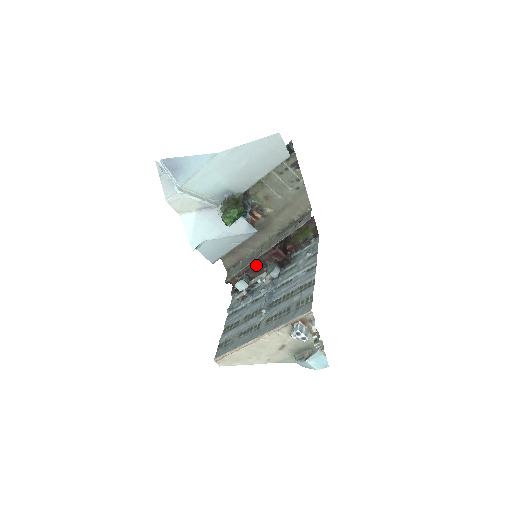
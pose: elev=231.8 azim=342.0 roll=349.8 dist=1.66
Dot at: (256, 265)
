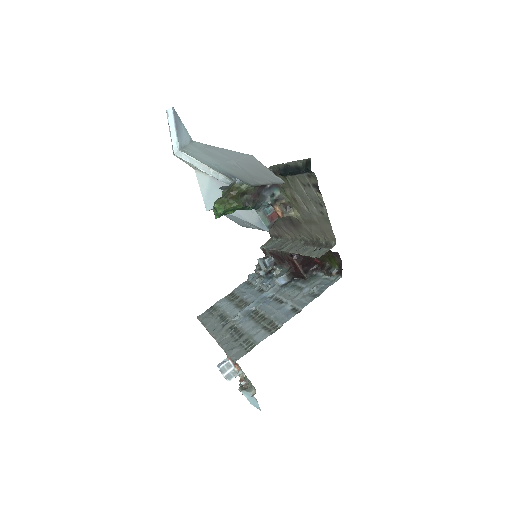
Dot at: (279, 256)
